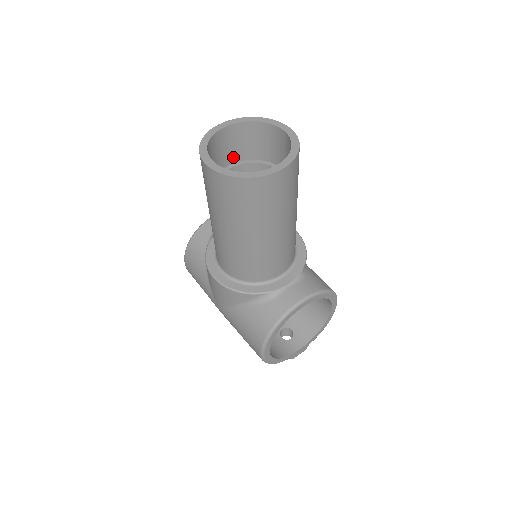
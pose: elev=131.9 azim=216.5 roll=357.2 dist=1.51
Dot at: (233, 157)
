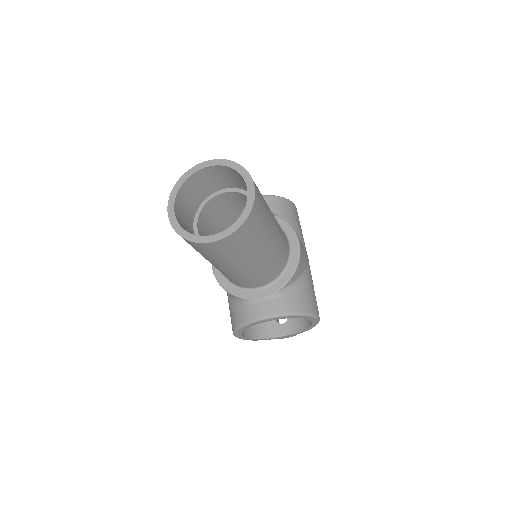
Dot at: (224, 184)
